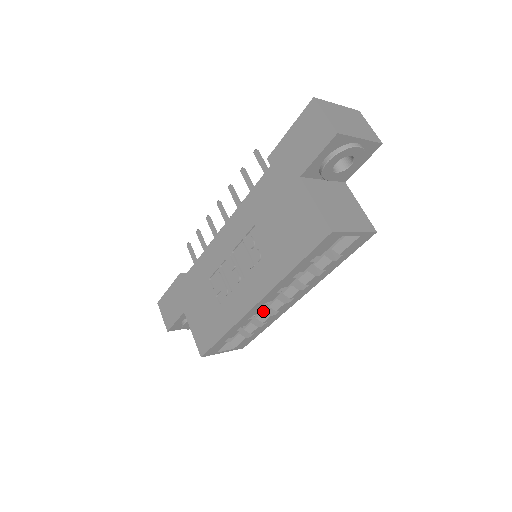
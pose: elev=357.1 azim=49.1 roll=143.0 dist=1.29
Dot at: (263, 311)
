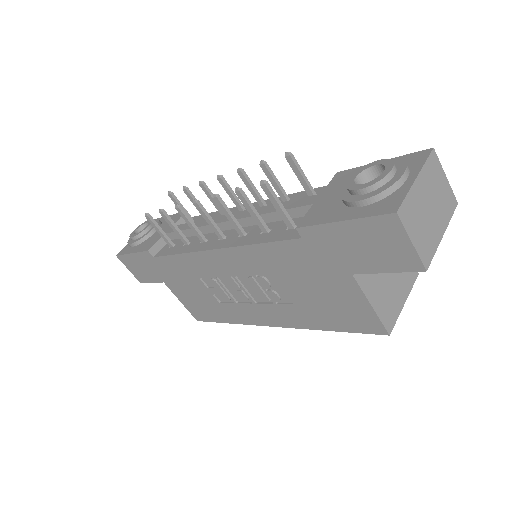
Dot at: occluded
